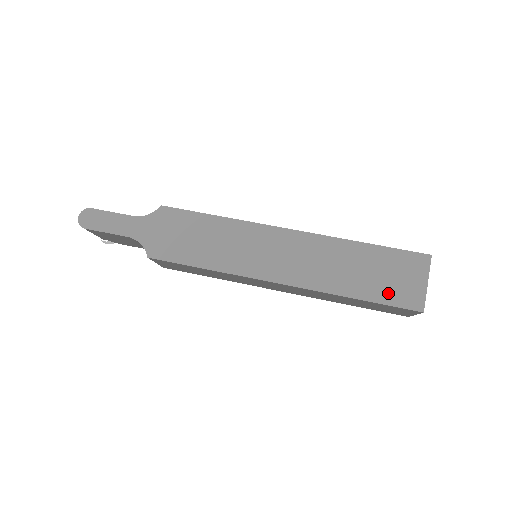
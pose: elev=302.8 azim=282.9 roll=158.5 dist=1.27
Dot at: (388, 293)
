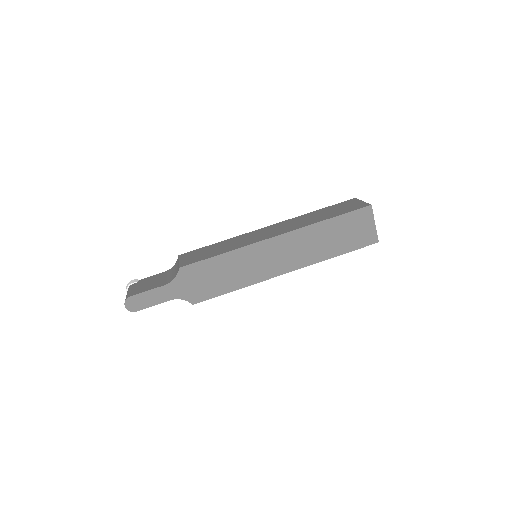
Dot at: (354, 242)
